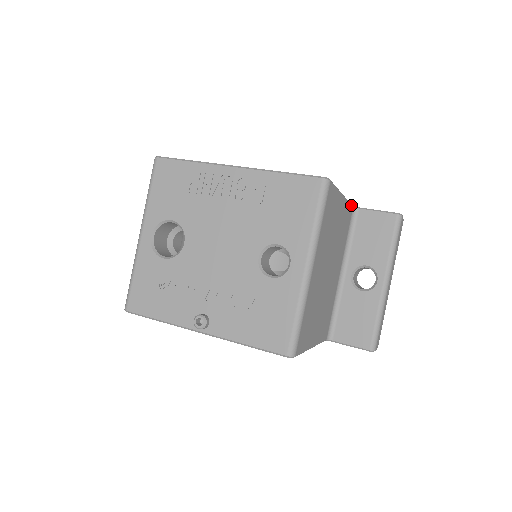
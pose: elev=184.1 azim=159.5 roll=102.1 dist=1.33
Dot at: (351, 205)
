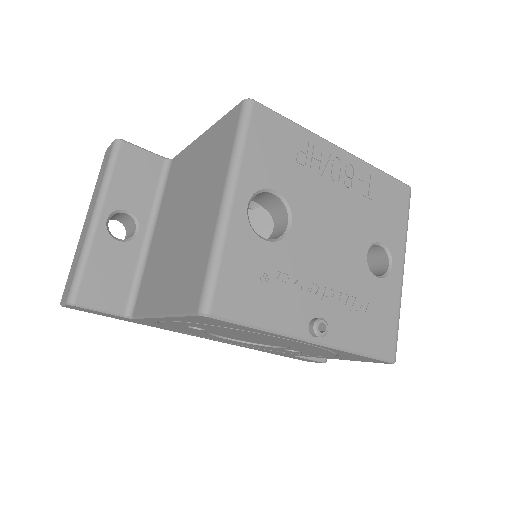
Dot at: occluded
